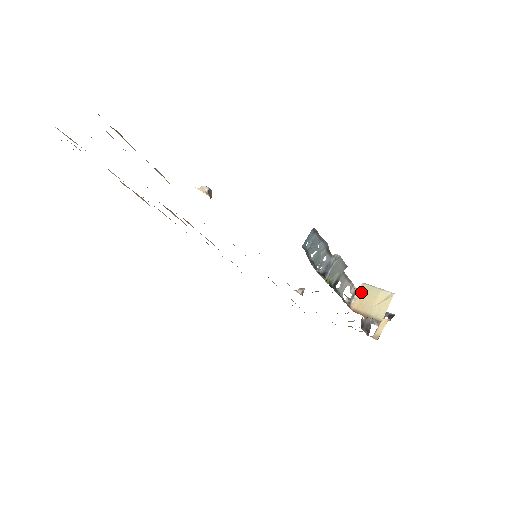
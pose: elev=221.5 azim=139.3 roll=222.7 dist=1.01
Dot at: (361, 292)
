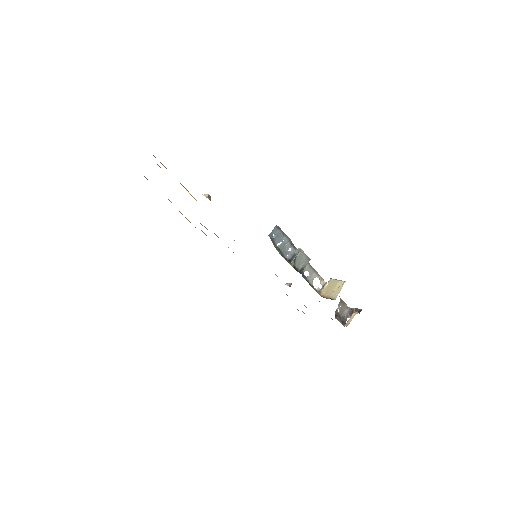
Dot at: (328, 284)
